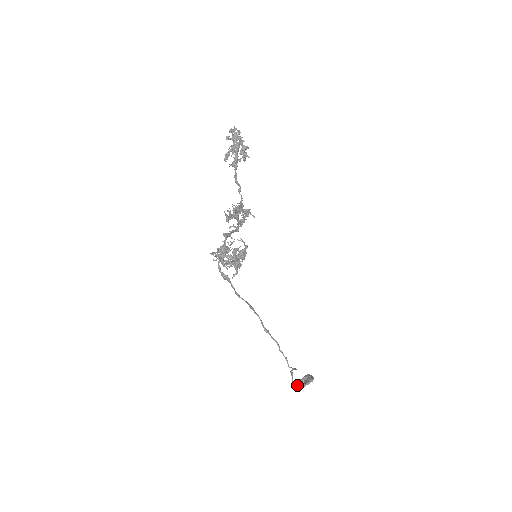
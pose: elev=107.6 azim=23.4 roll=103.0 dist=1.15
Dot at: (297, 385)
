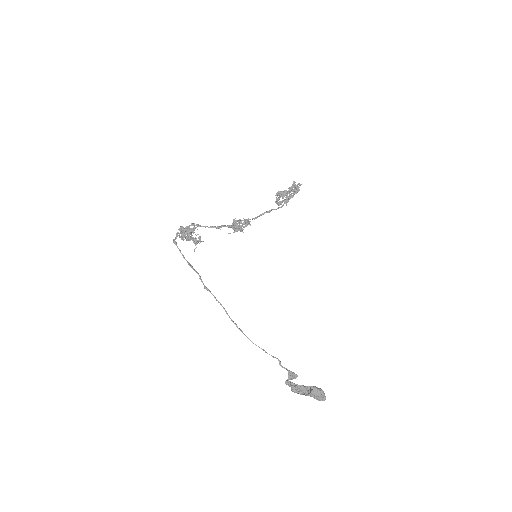
Dot at: occluded
